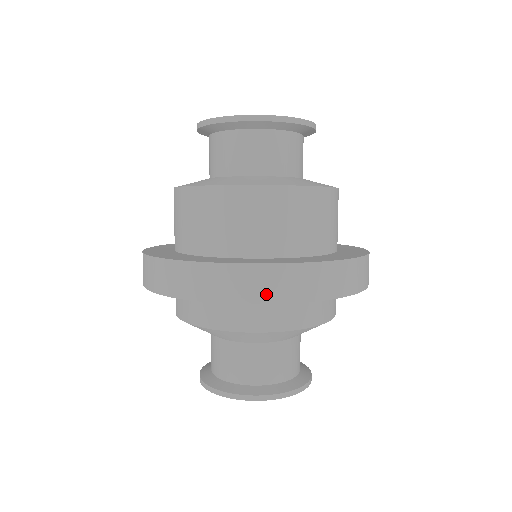
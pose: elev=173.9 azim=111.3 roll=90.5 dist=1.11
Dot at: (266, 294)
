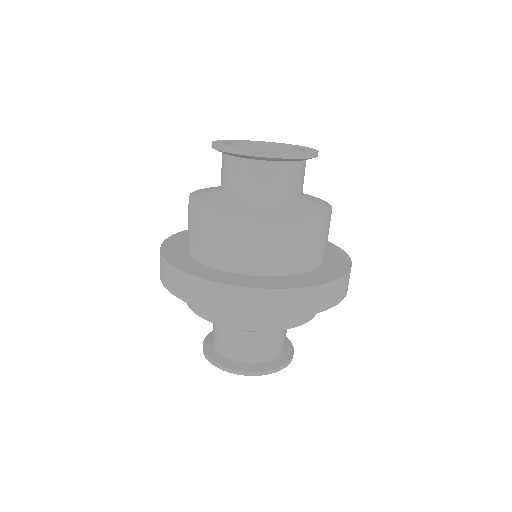
Dot at: (227, 307)
